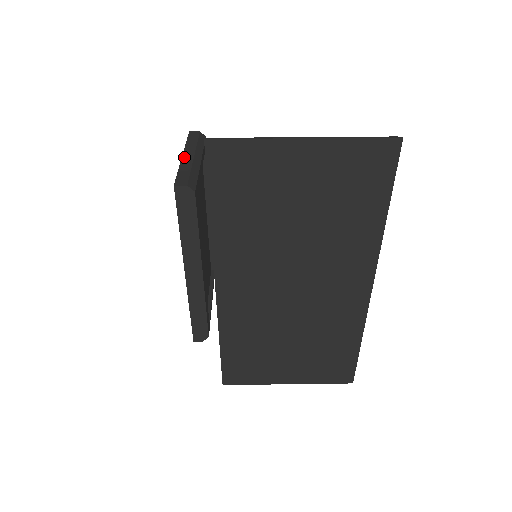
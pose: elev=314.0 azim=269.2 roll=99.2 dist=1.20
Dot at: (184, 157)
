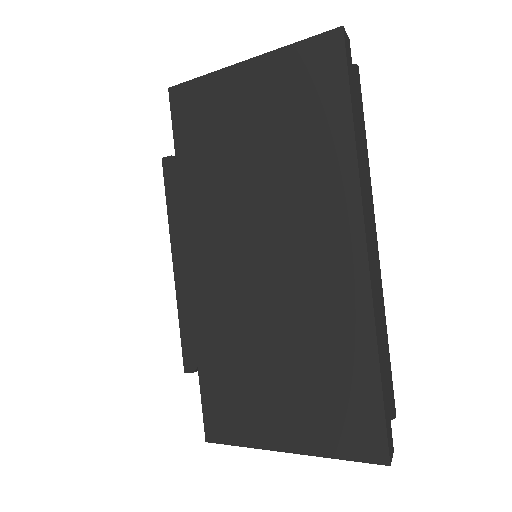
Dot at: occluded
